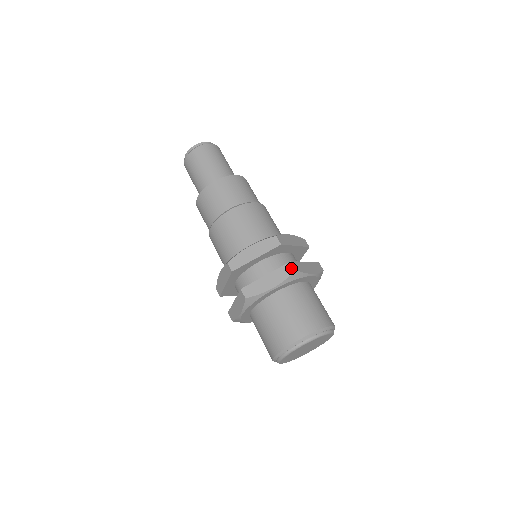
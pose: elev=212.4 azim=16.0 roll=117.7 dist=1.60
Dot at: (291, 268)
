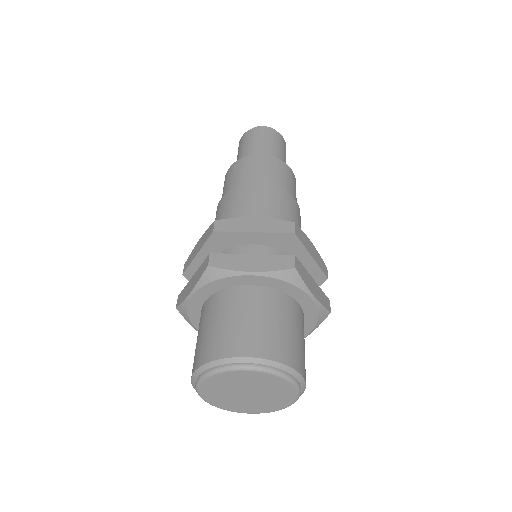
Dot at: (290, 262)
